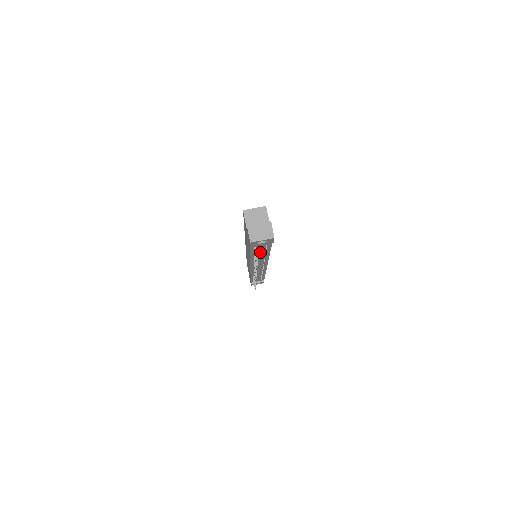
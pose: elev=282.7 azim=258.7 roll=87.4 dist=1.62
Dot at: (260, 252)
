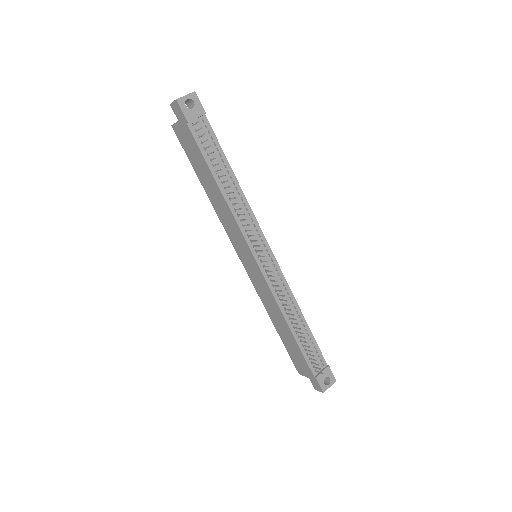
Dot at: (219, 166)
